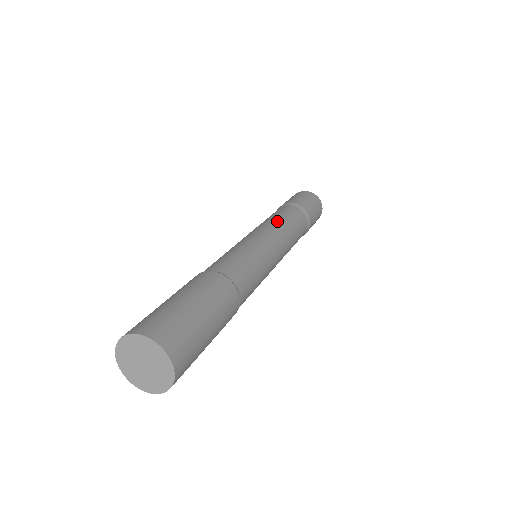
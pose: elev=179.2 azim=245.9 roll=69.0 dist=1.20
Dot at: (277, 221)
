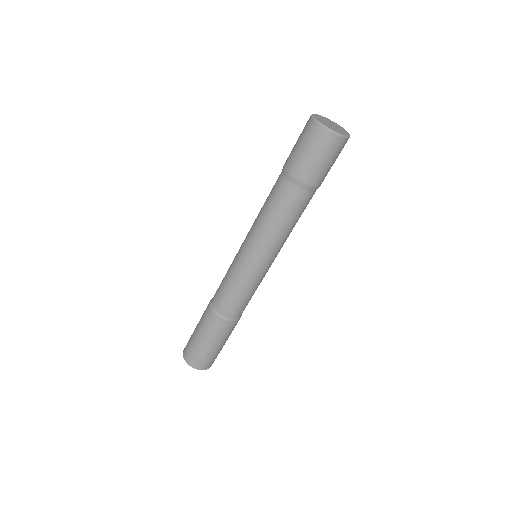
Dot at: (268, 229)
